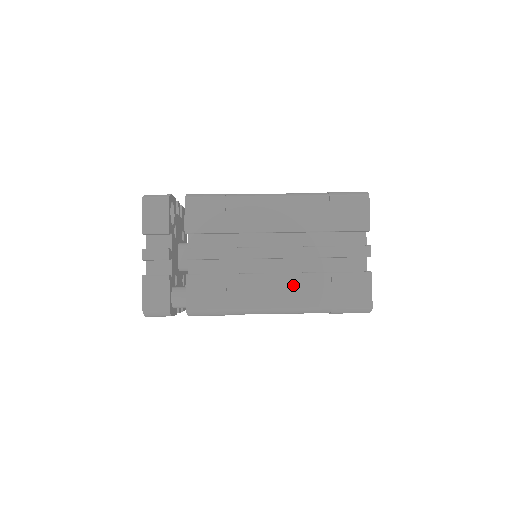
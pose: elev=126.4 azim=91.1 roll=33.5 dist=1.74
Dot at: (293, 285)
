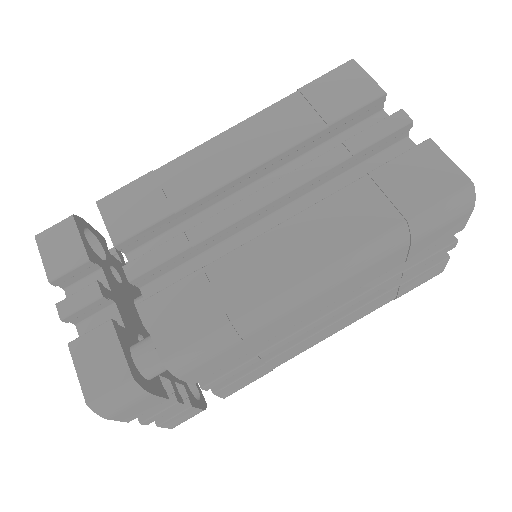
Dot at: (319, 224)
